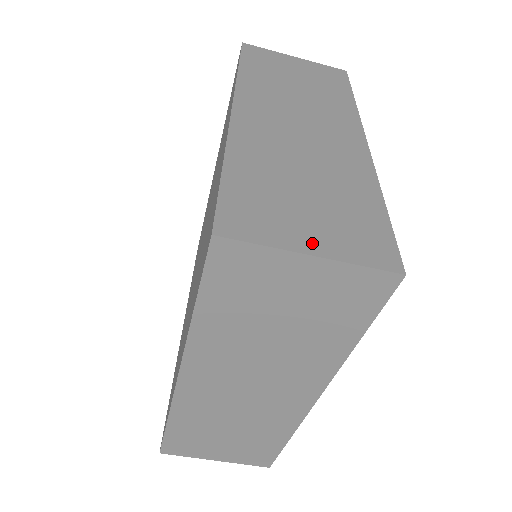
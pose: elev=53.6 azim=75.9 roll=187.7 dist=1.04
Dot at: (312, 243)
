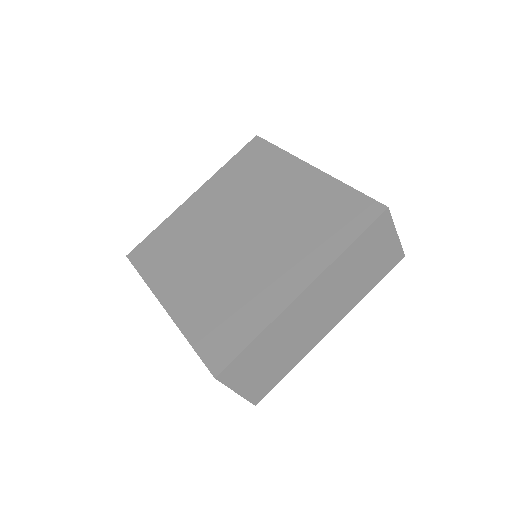
Dot at: (243, 388)
